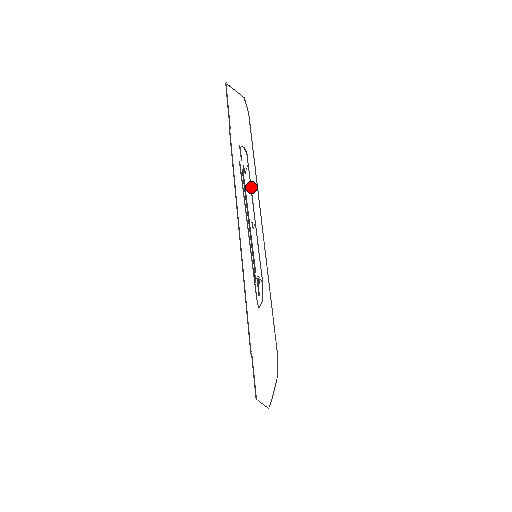
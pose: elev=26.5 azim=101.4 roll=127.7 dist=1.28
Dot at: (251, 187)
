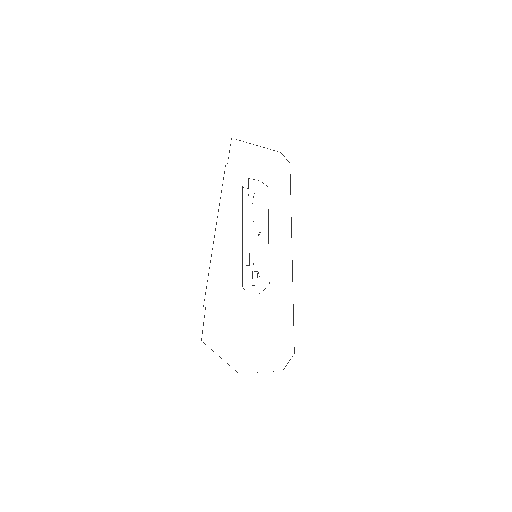
Dot at: (268, 210)
